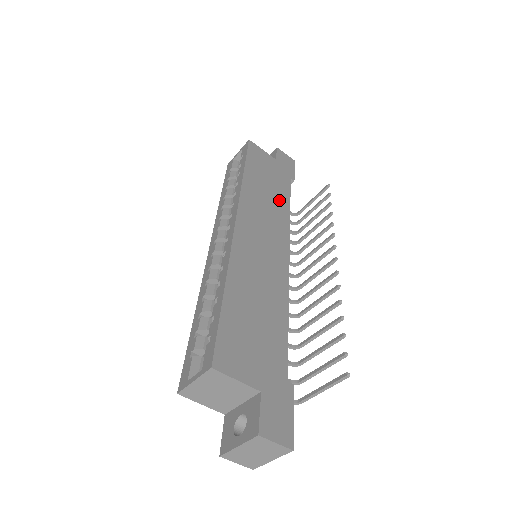
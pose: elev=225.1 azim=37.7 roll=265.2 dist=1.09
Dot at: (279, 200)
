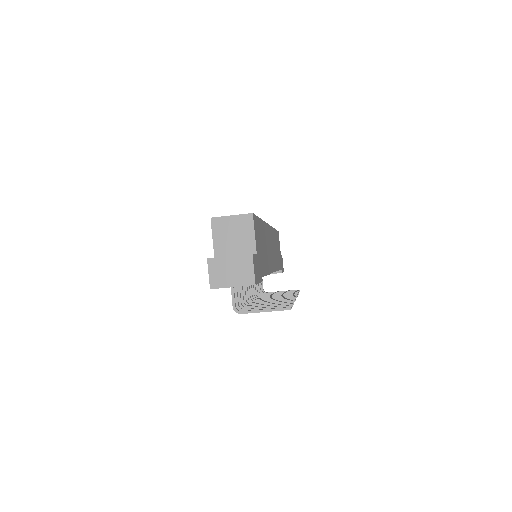
Dot at: (277, 260)
